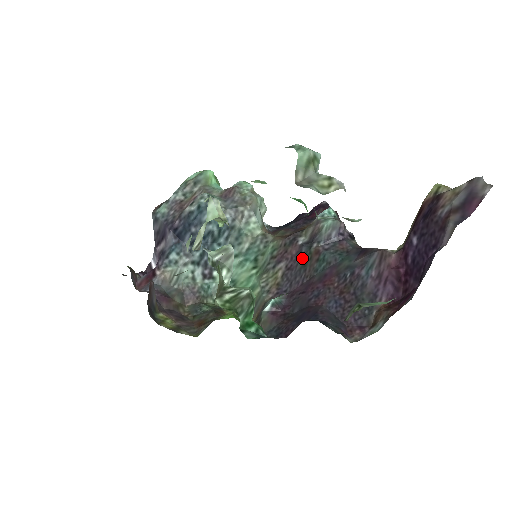
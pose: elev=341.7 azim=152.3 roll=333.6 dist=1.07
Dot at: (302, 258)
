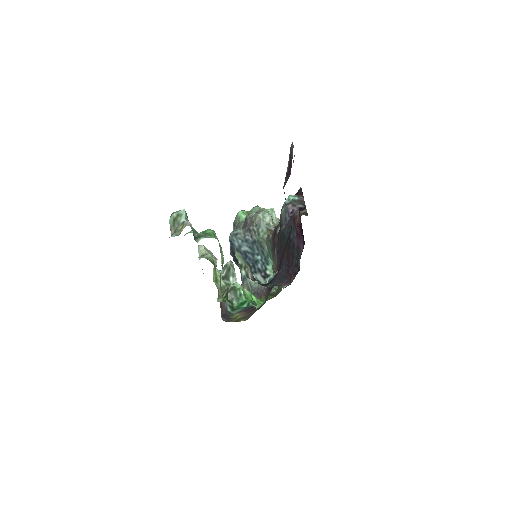
Dot at: (279, 242)
